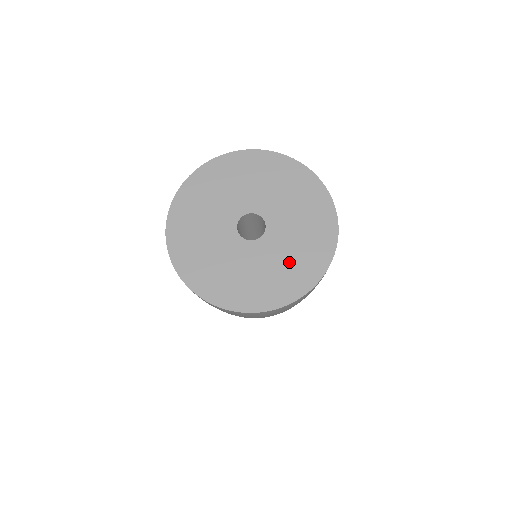
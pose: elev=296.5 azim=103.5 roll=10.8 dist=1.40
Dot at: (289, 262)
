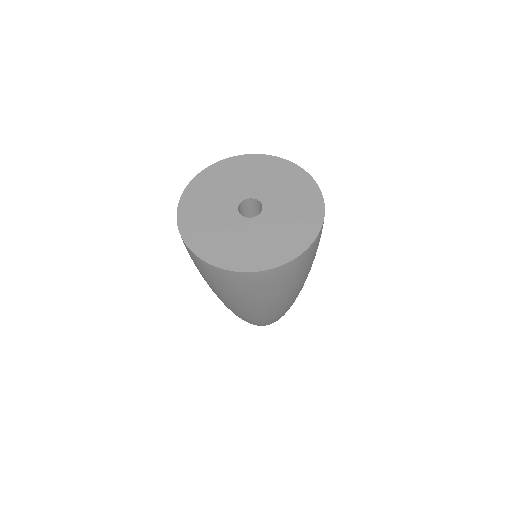
Dot at: (291, 222)
